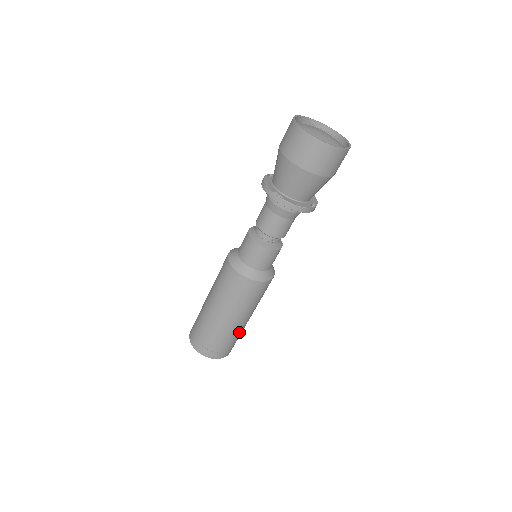
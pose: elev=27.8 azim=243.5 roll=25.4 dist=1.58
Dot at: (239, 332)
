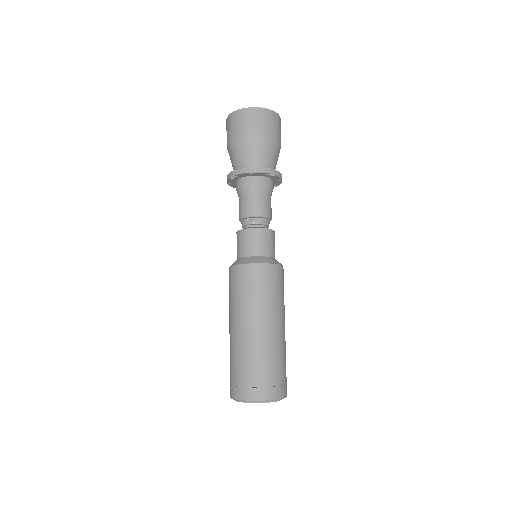
Dot at: (271, 351)
